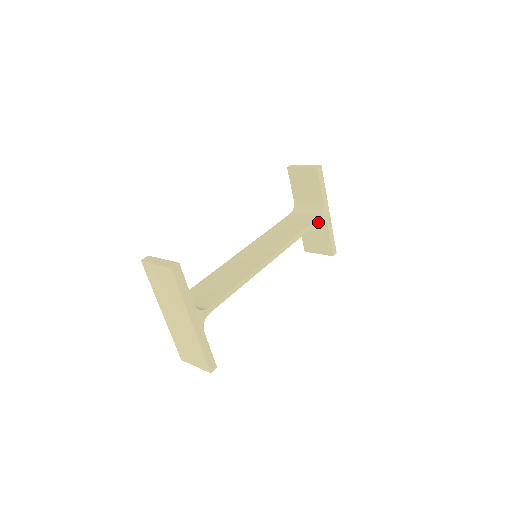
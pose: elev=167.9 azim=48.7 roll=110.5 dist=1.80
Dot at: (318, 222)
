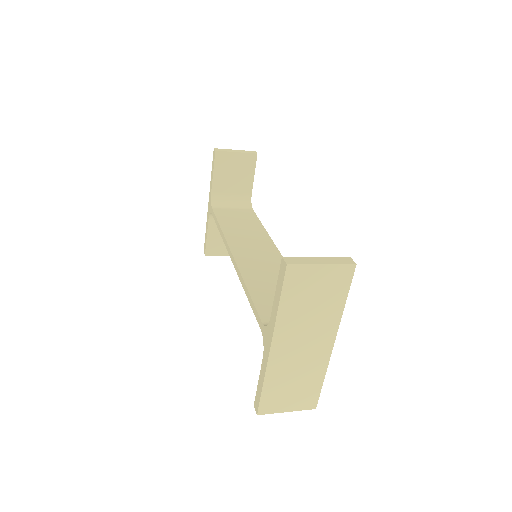
Dot at: occluded
